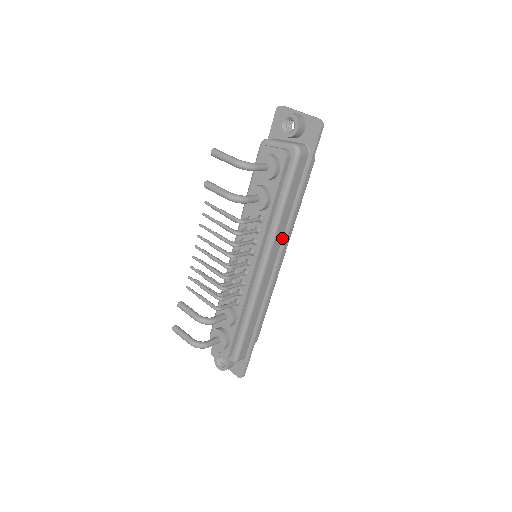
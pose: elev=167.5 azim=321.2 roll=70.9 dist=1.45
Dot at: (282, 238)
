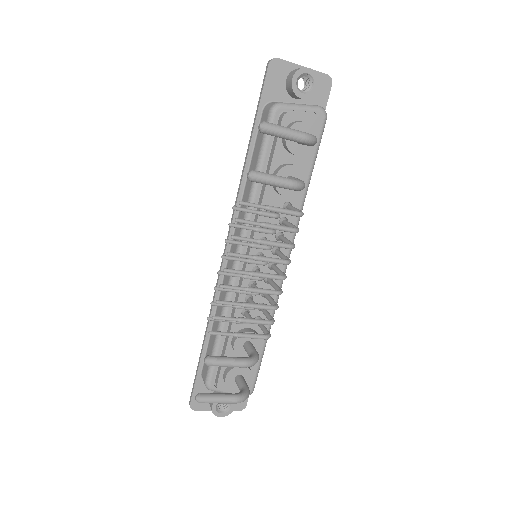
Dot at: occluded
